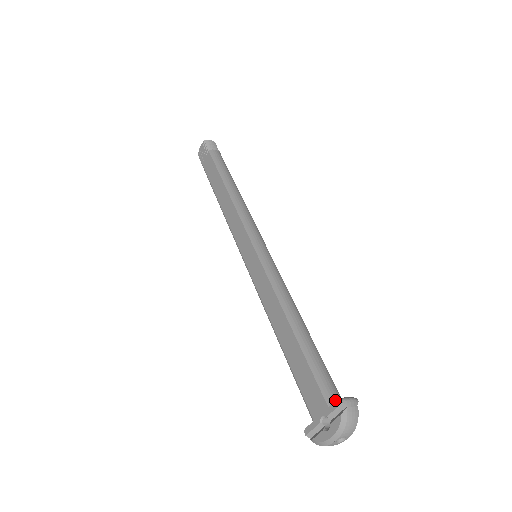
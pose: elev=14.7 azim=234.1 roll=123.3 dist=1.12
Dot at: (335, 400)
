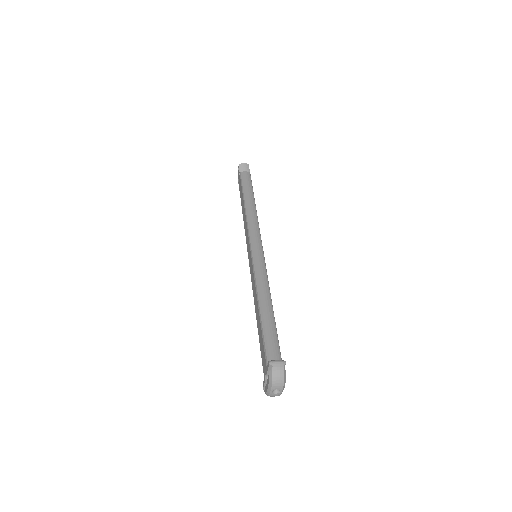
Dot at: occluded
